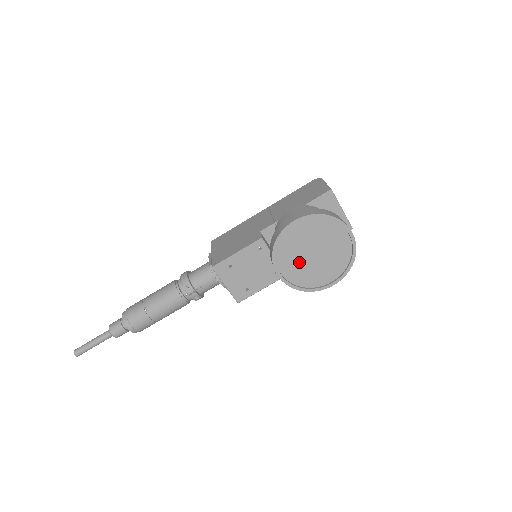
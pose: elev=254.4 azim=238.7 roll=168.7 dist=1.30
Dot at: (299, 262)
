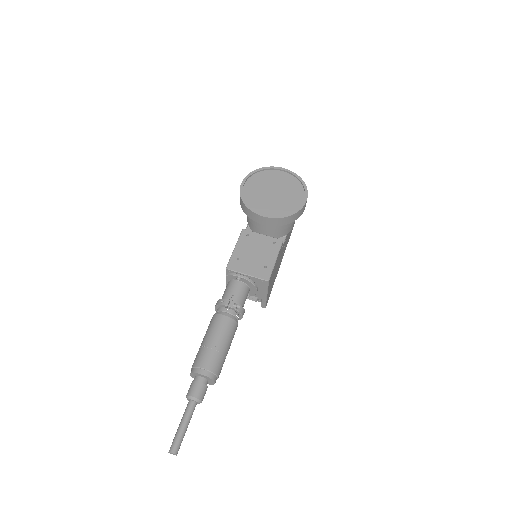
Dot at: (270, 202)
